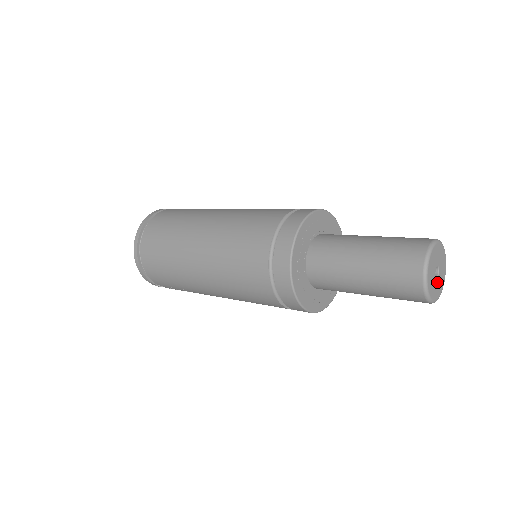
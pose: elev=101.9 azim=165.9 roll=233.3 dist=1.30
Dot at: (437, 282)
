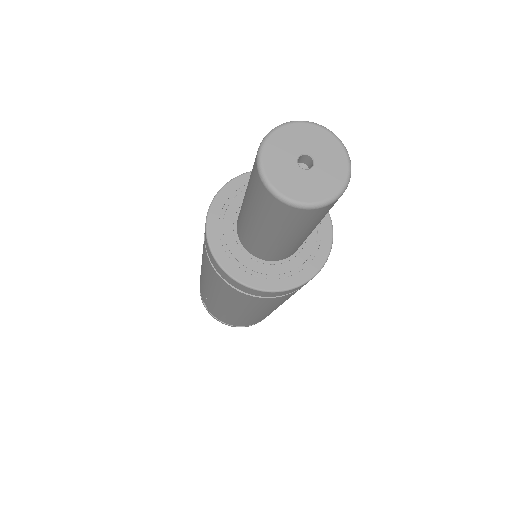
Dot at: (299, 175)
